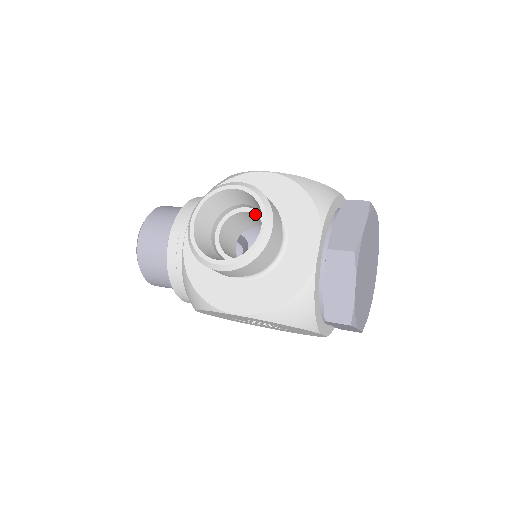
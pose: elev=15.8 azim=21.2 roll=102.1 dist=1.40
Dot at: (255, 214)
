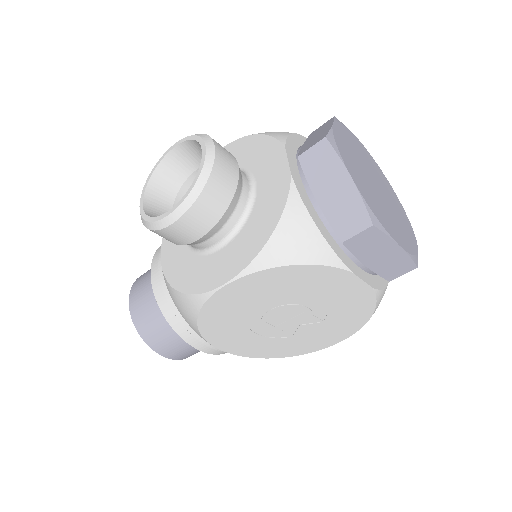
Dot at: occluded
